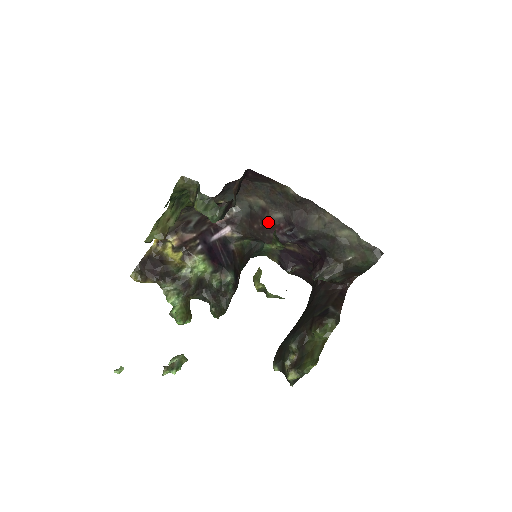
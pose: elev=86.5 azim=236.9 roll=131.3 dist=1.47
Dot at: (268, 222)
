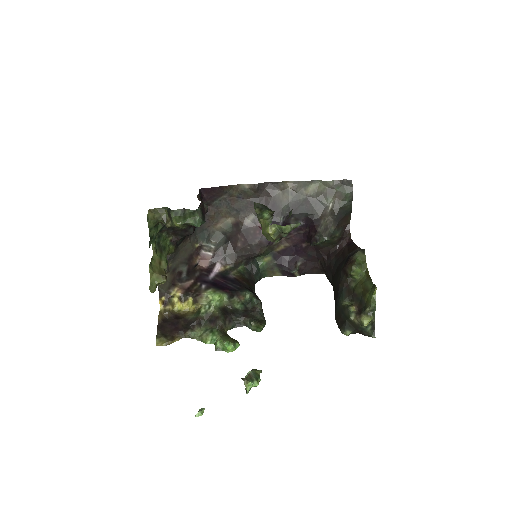
Dot at: (246, 231)
